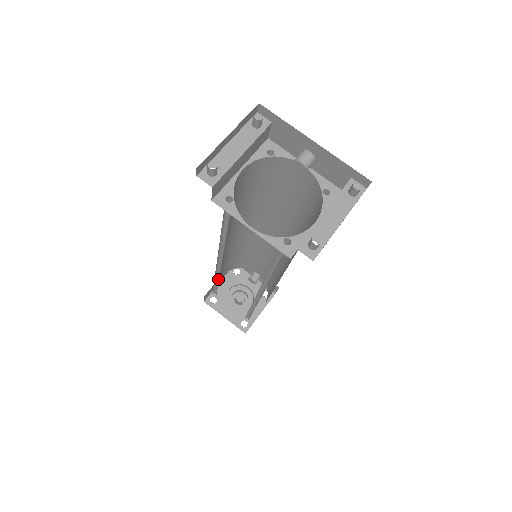
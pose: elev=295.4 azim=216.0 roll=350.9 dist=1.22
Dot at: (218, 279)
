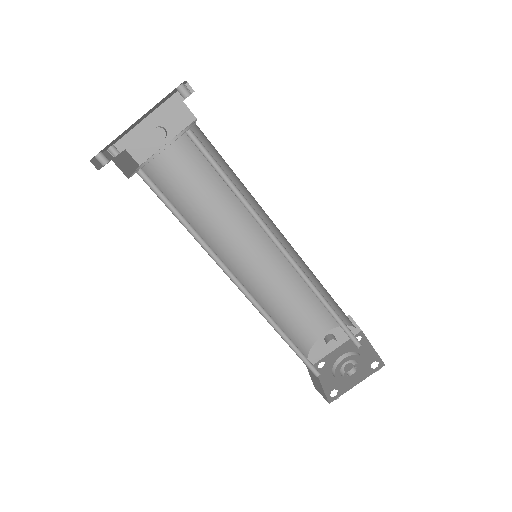
Dot at: (282, 333)
